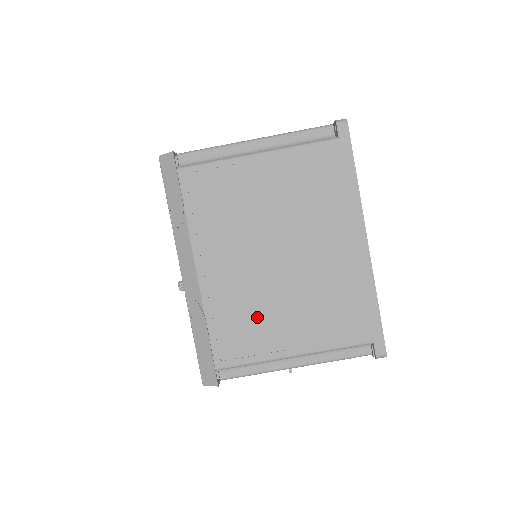
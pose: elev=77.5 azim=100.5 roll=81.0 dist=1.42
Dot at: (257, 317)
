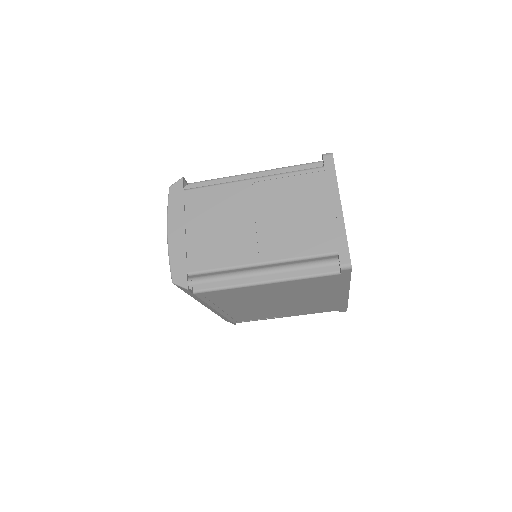
Dot at: (262, 314)
